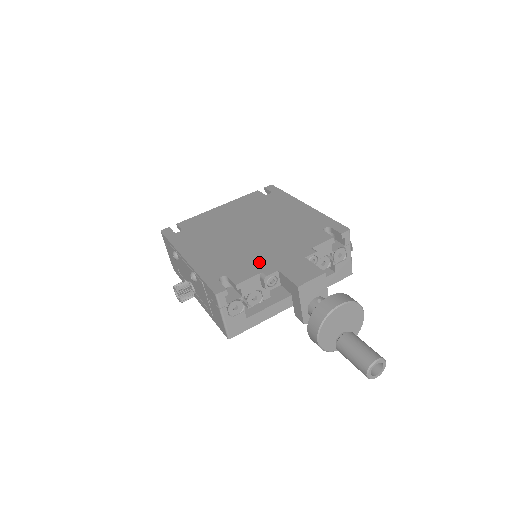
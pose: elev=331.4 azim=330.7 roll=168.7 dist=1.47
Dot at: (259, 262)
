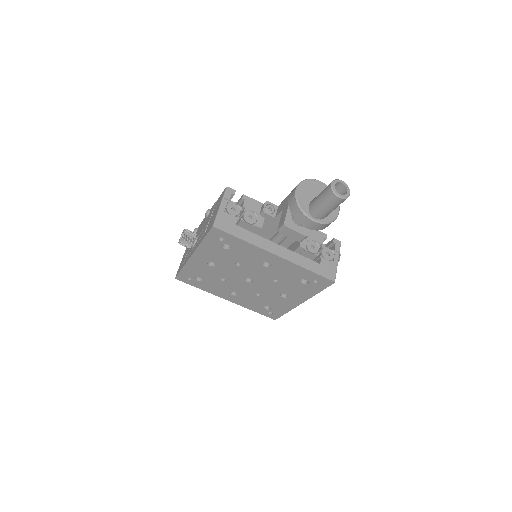
Dot at: occluded
